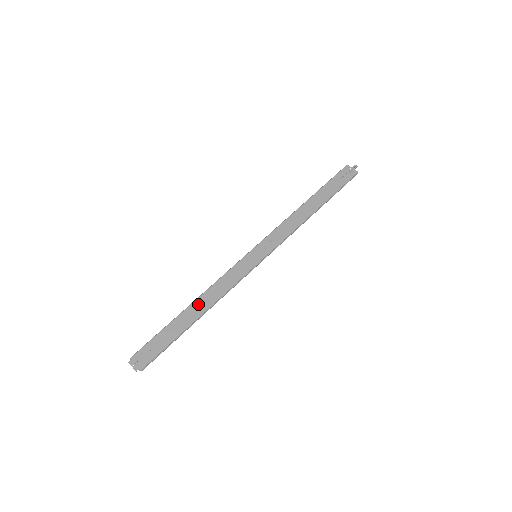
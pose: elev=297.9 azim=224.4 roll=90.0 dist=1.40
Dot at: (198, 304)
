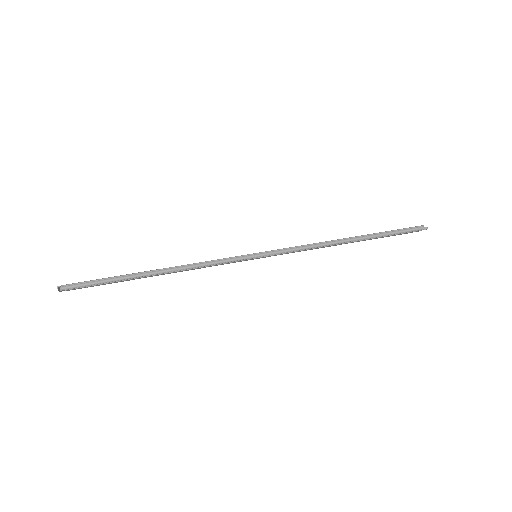
Dot at: occluded
